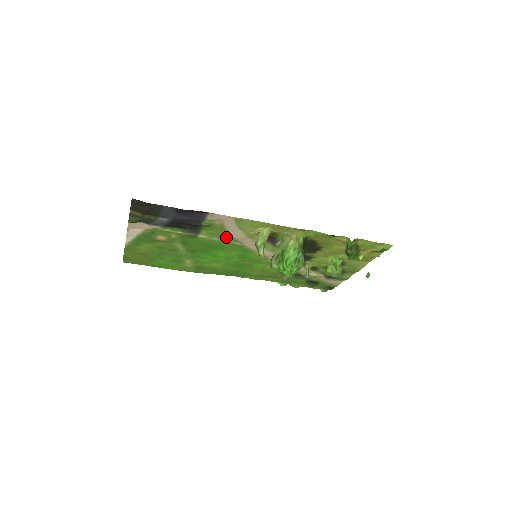
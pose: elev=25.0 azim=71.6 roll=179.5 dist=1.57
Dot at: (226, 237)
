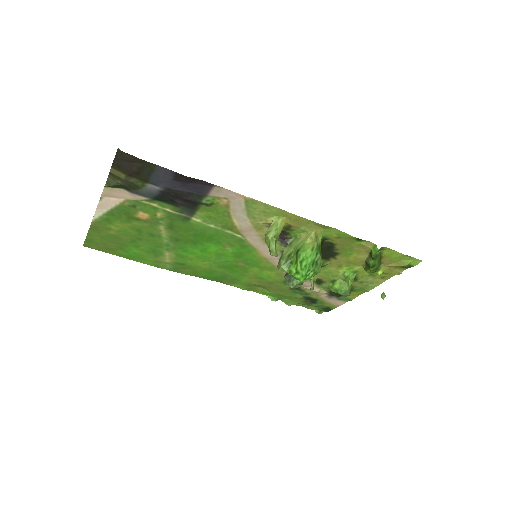
Dot at: (226, 225)
